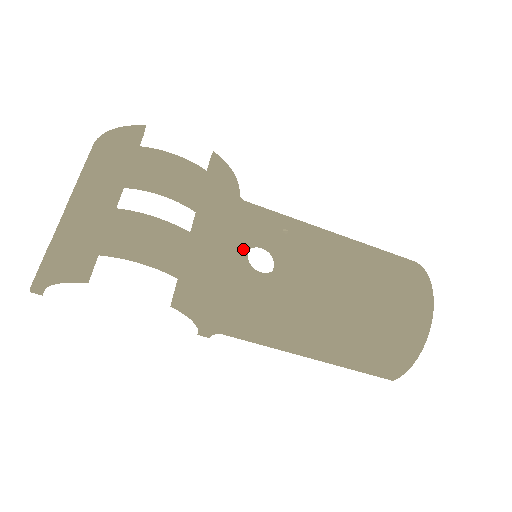
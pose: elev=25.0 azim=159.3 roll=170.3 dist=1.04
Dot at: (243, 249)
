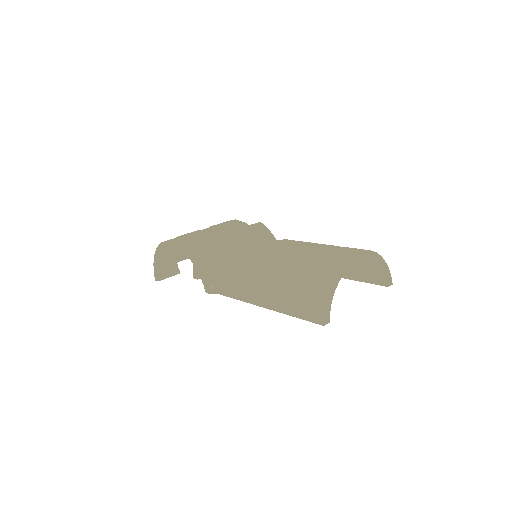
Dot at: occluded
